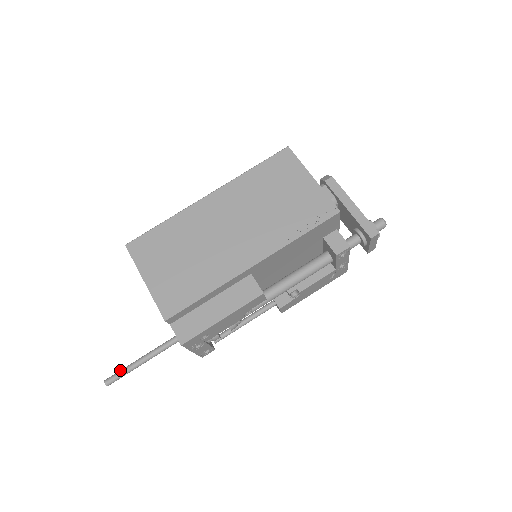
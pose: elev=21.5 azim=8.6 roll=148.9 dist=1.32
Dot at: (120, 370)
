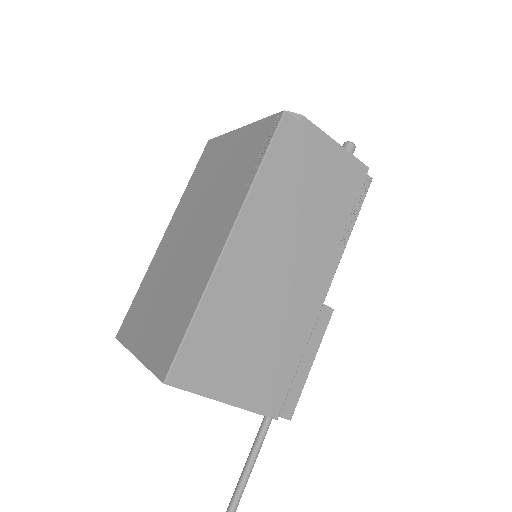
Dot at: (236, 494)
